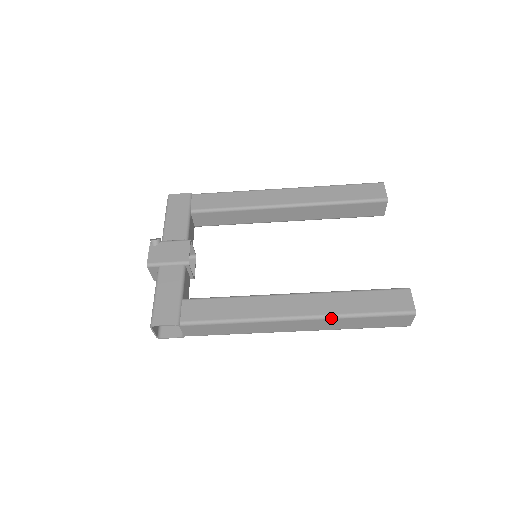
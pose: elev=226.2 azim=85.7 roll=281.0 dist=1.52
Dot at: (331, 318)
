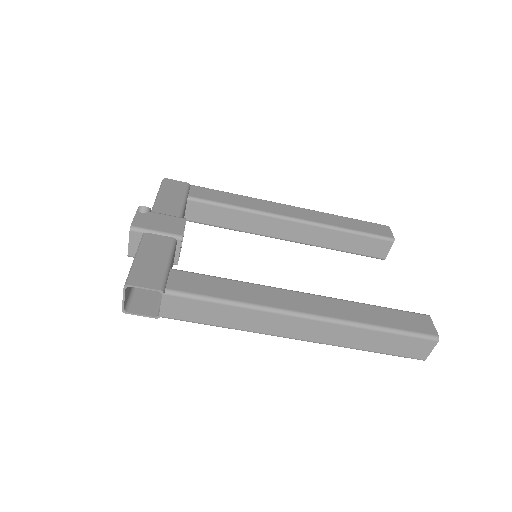
Dot at: (347, 324)
